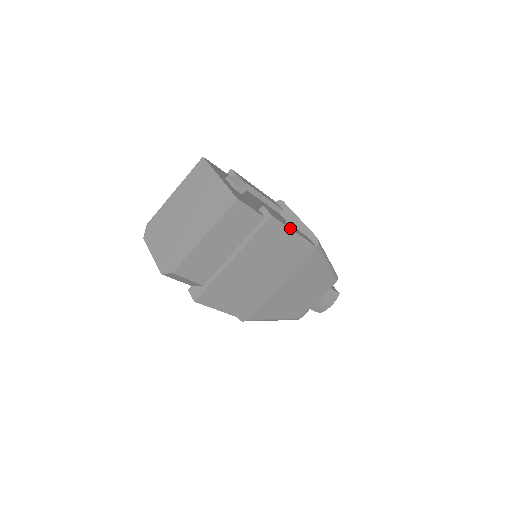
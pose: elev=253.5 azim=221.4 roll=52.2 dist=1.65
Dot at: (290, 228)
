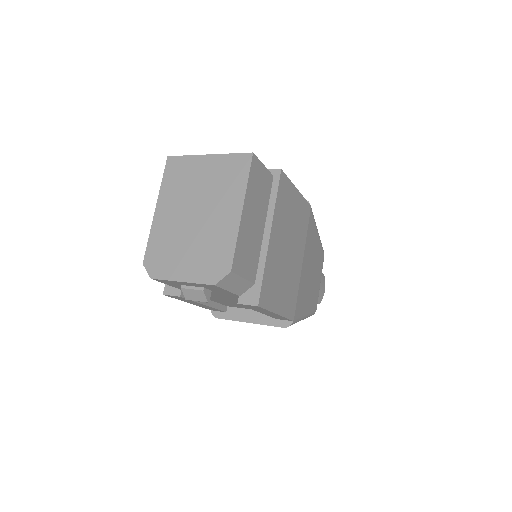
Dot at: (293, 185)
